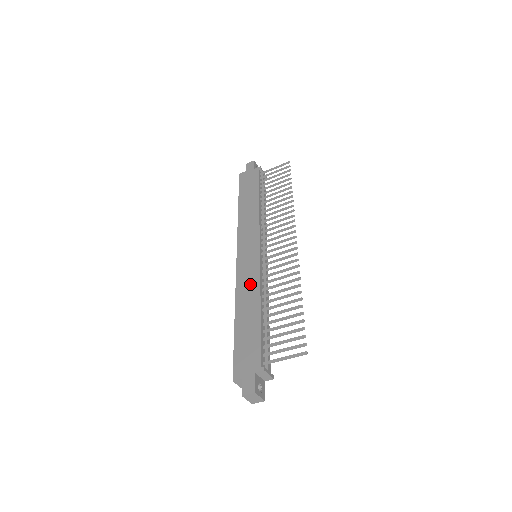
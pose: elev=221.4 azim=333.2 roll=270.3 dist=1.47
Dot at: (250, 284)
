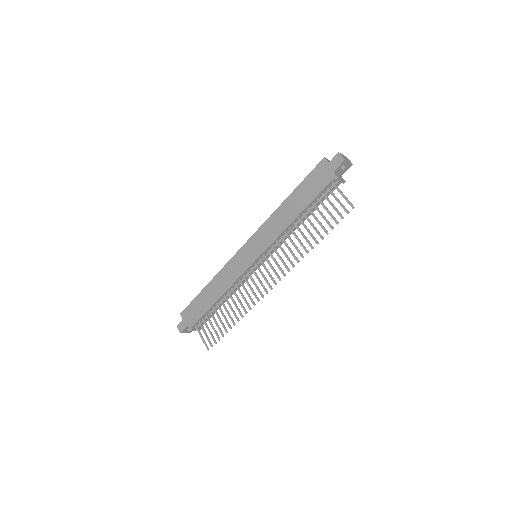
Dot at: (229, 277)
